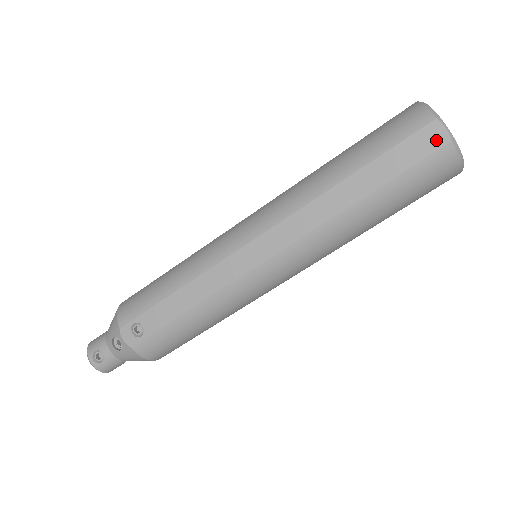
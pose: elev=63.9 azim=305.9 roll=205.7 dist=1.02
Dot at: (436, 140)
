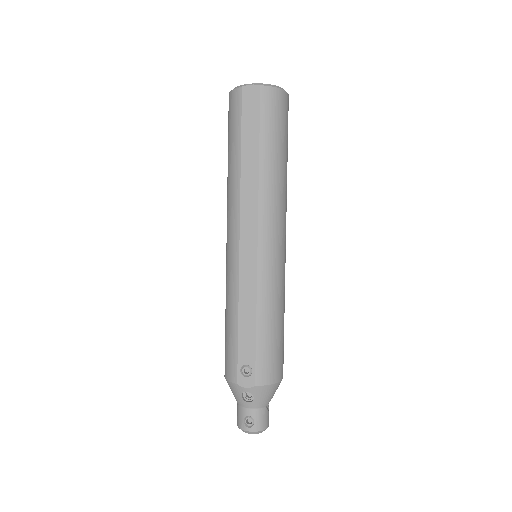
Dot at: (254, 94)
